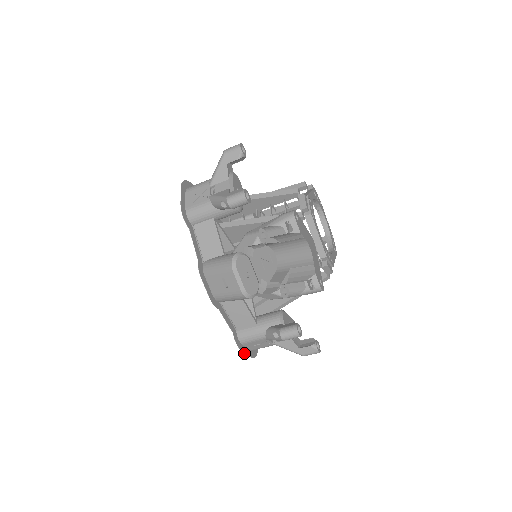
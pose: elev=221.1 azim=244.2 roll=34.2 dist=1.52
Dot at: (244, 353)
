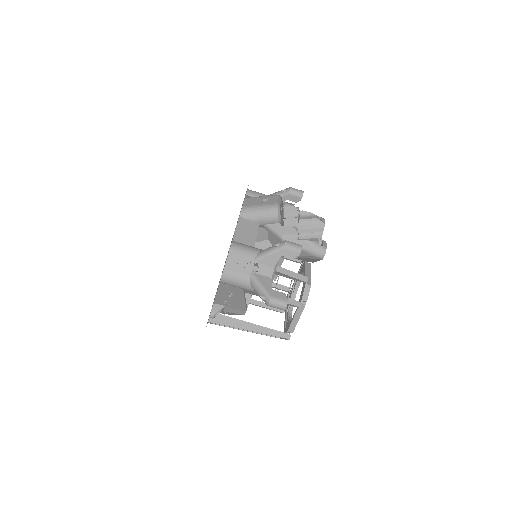
Dot at: occluded
